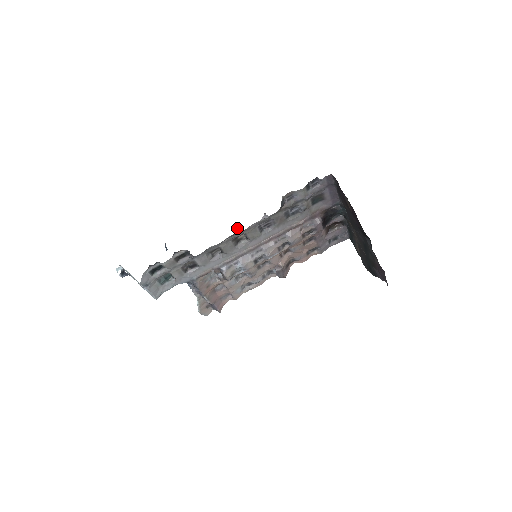
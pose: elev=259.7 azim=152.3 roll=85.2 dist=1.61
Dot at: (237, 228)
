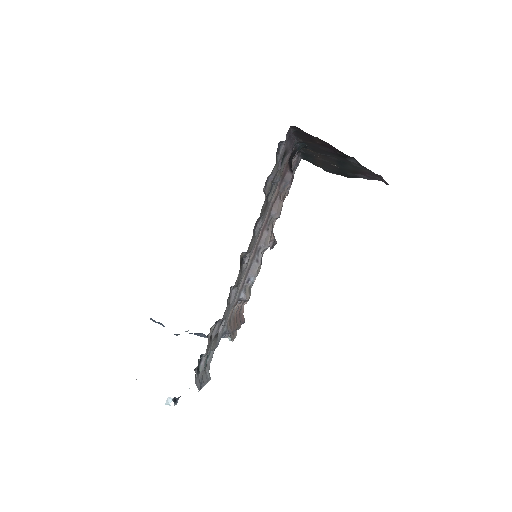
Dot at: (244, 258)
